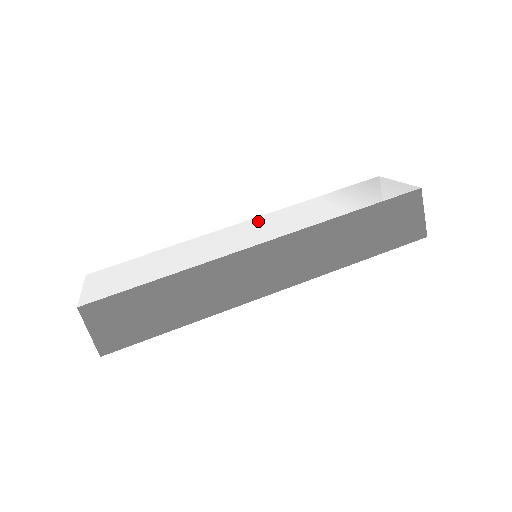
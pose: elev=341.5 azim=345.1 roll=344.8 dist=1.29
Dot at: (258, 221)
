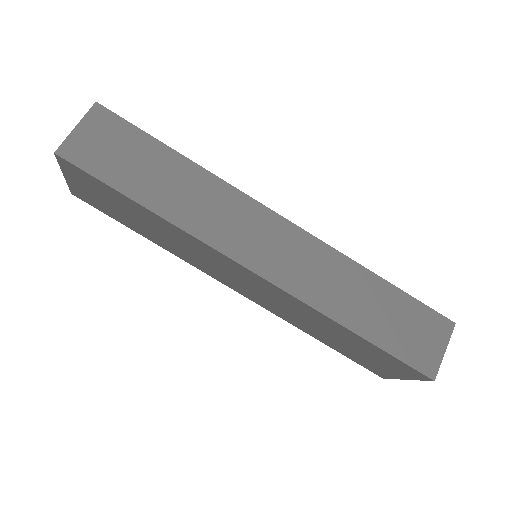
Dot at: occluded
